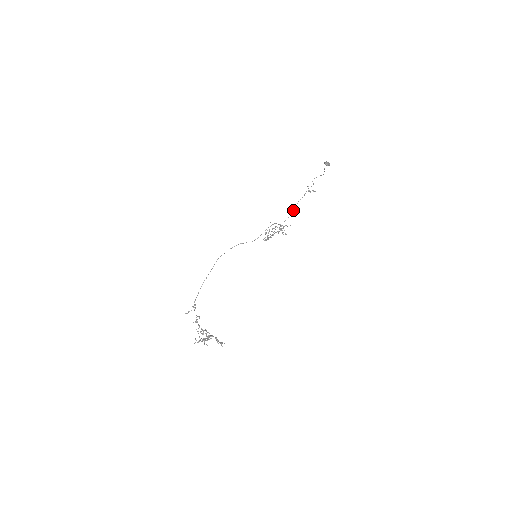
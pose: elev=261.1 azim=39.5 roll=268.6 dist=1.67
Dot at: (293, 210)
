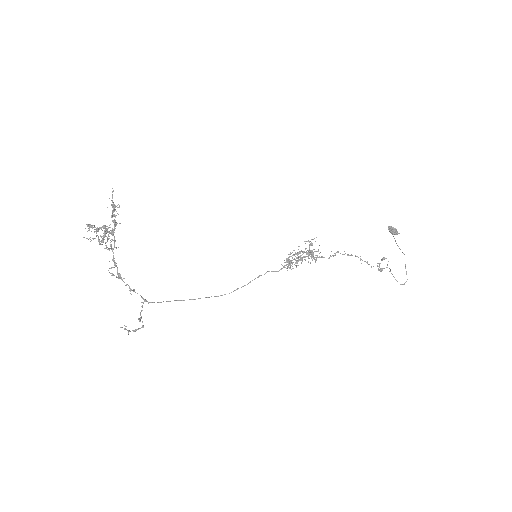
Dot at: (337, 252)
